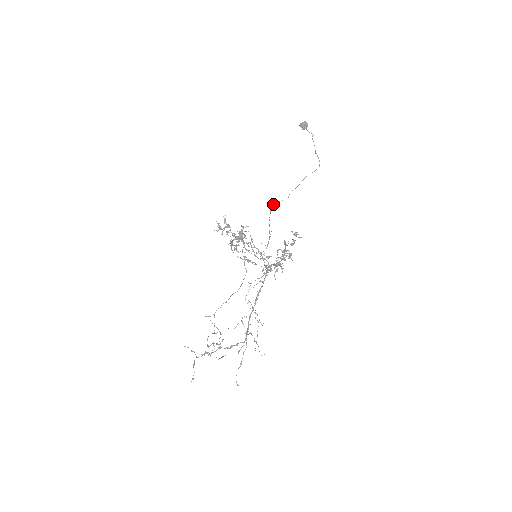
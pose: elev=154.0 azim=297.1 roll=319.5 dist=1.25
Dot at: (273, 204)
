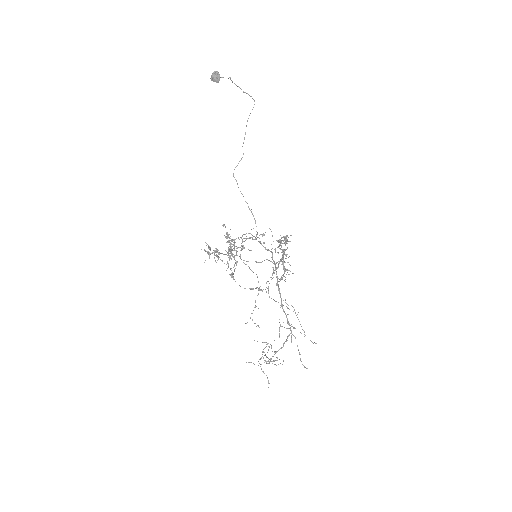
Dot at: occluded
